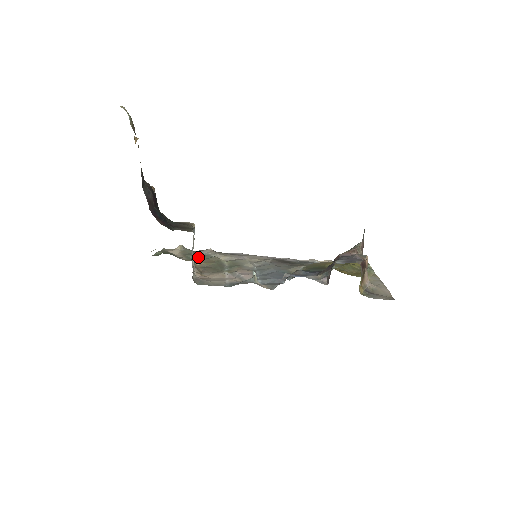
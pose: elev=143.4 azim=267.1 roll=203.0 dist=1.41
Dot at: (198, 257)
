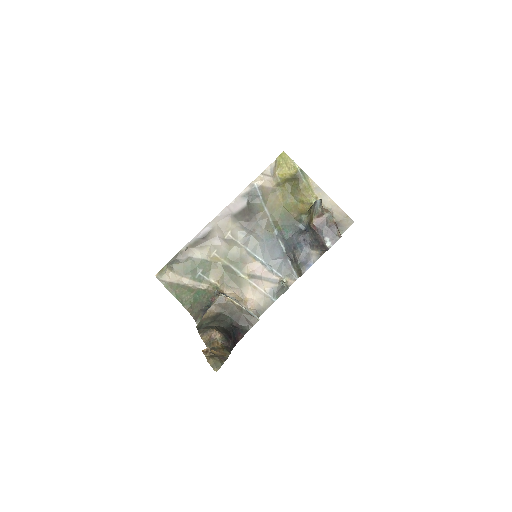
Dot at: (196, 269)
